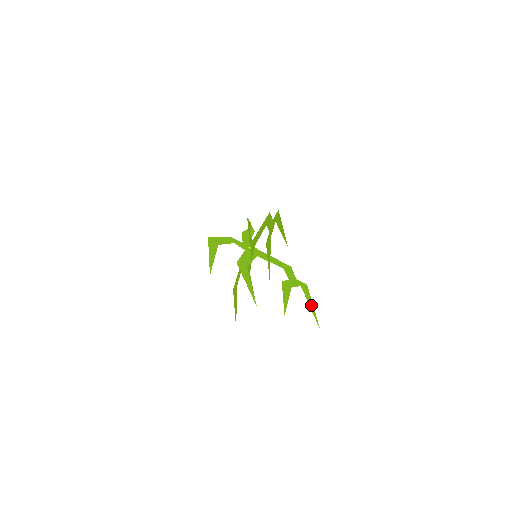
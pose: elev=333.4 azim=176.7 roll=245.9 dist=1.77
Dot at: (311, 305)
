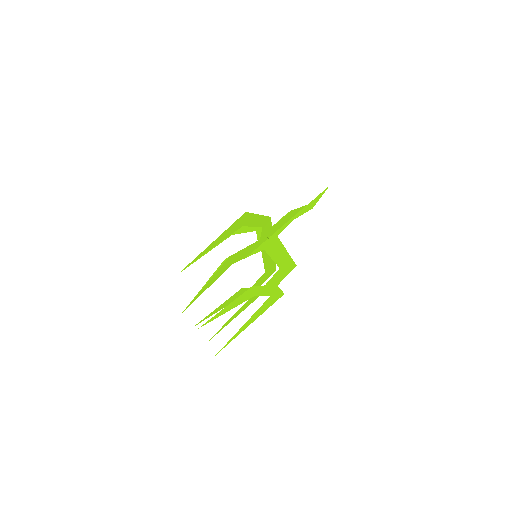
Dot at: (231, 320)
